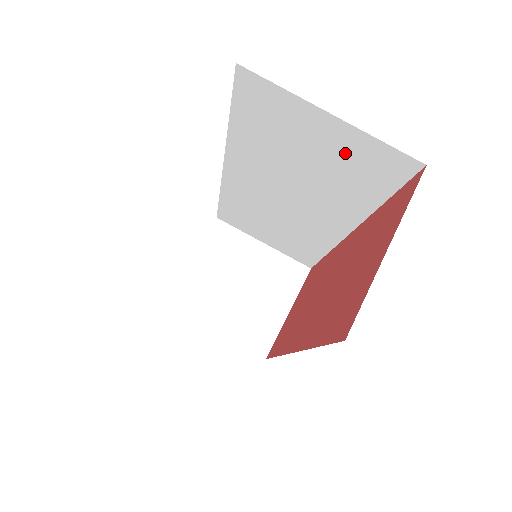
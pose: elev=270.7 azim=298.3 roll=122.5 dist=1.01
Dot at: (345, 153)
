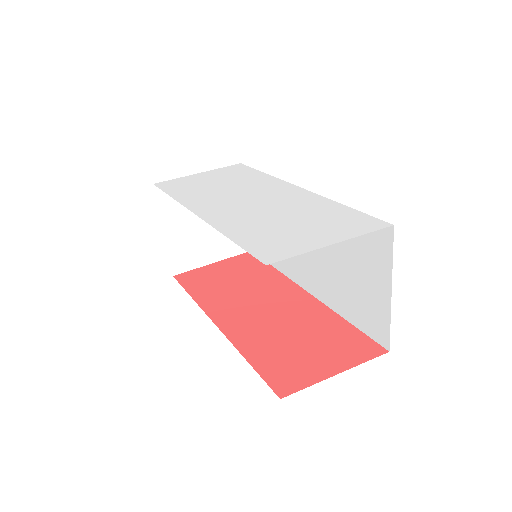
Dot at: (369, 298)
